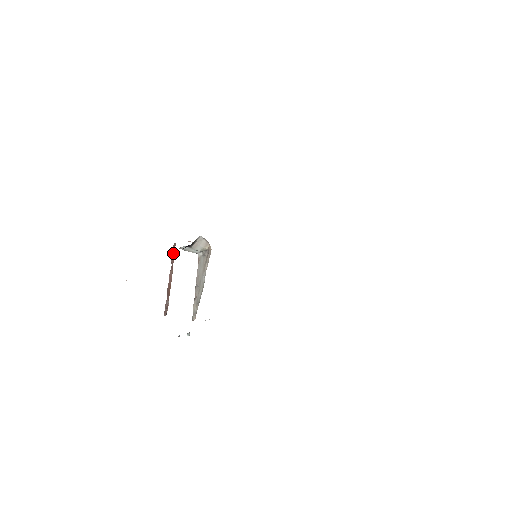
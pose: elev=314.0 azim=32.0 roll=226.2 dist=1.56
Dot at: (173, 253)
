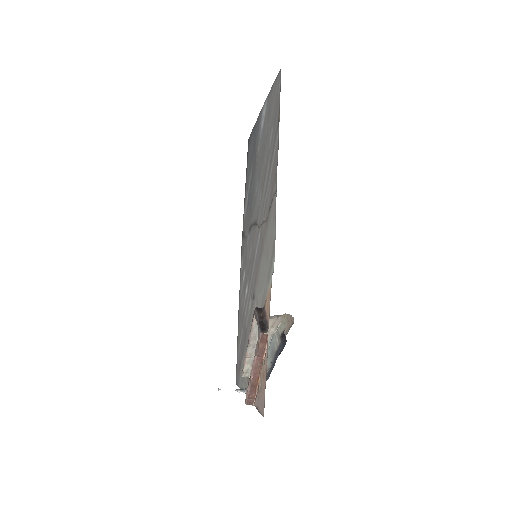
Dot at: (262, 346)
